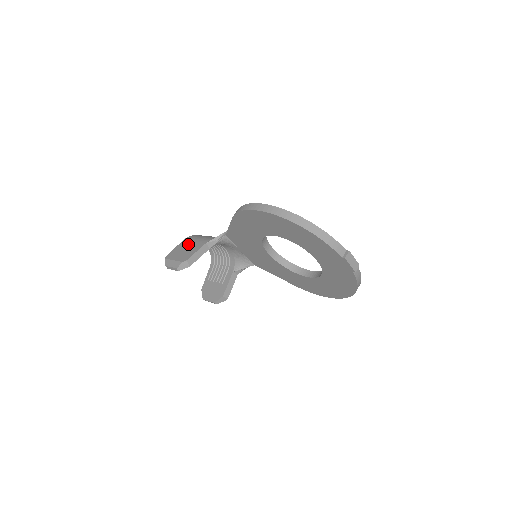
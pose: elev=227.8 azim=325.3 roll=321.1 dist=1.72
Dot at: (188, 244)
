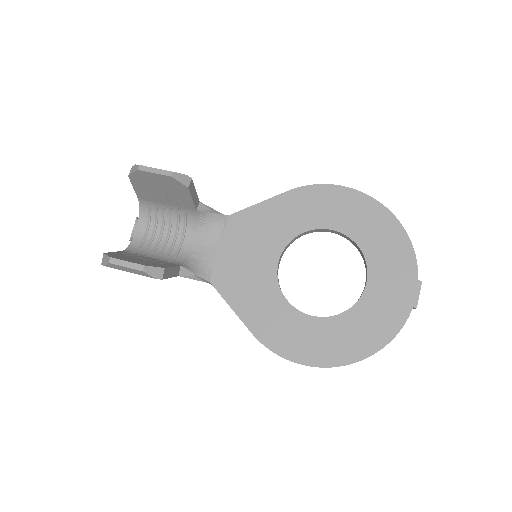
Dot at: occluded
